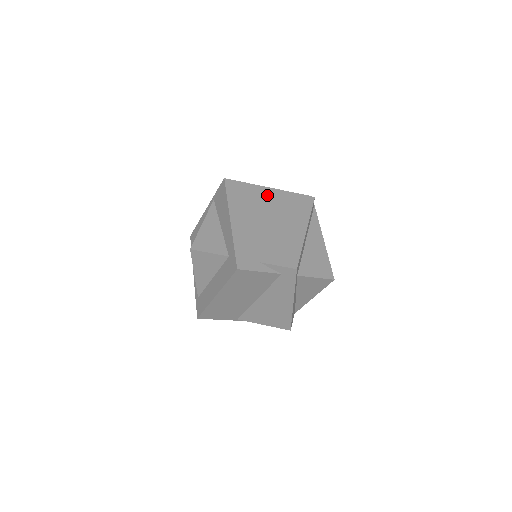
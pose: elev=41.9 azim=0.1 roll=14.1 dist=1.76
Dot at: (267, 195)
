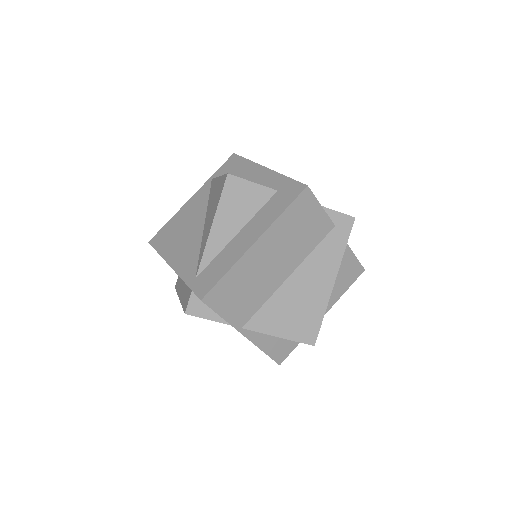
Dot at: occluded
